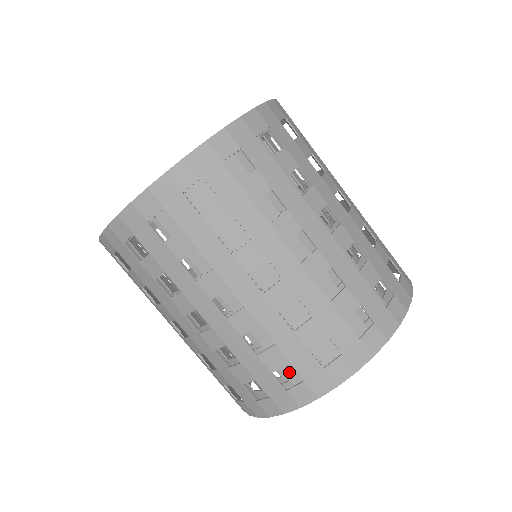
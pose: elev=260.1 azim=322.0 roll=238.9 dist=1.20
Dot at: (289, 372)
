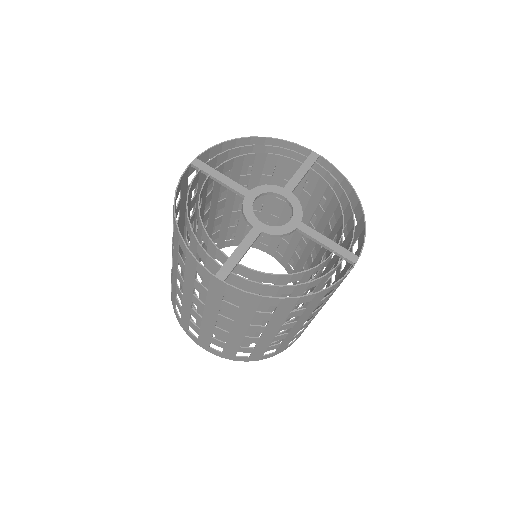
Dot at: occluded
